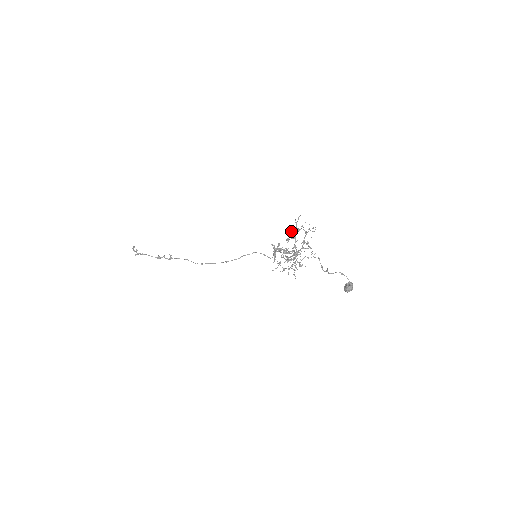
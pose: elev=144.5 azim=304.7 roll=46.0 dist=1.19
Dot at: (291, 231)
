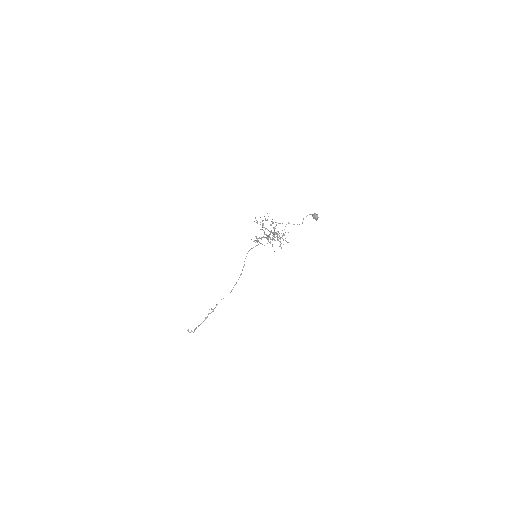
Dot at: (261, 229)
